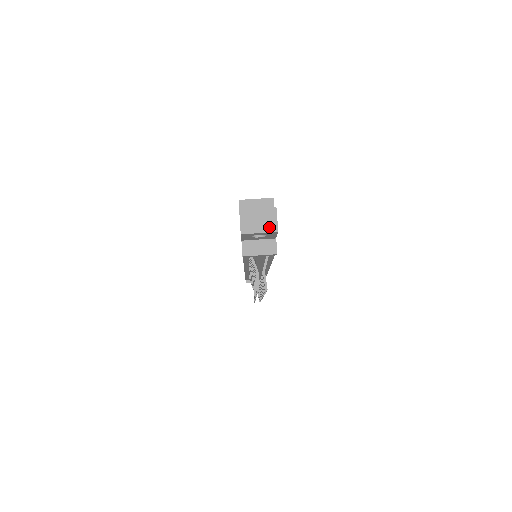
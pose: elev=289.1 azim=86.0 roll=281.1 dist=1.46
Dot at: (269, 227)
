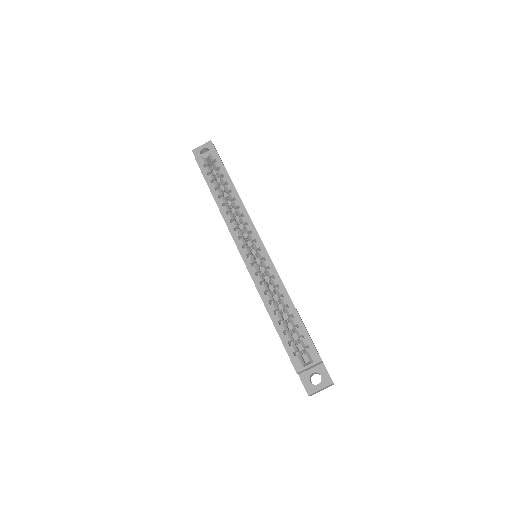
Dot at: occluded
